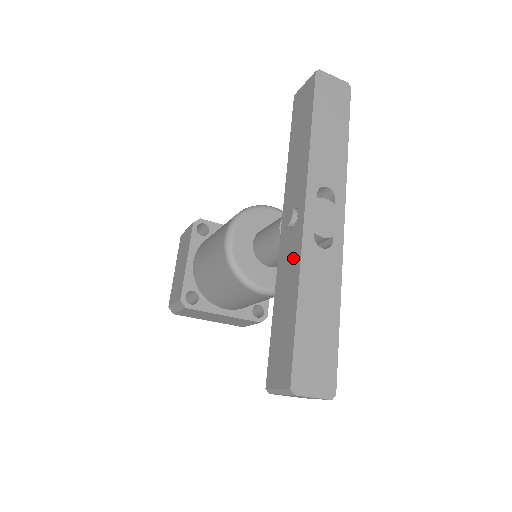
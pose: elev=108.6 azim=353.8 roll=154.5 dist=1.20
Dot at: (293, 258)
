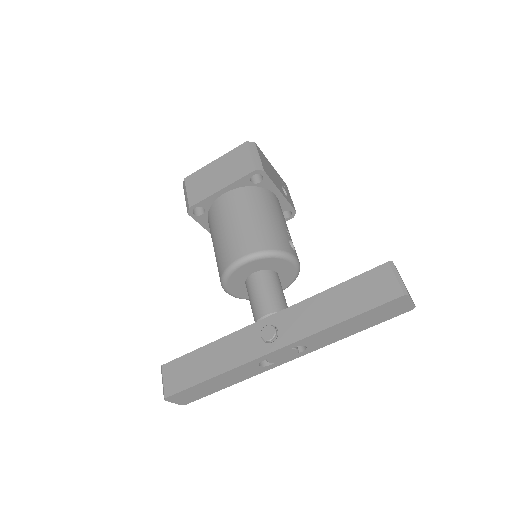
Dot at: (240, 354)
